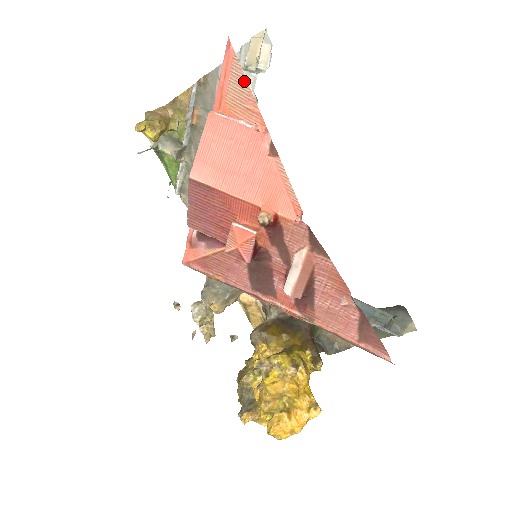
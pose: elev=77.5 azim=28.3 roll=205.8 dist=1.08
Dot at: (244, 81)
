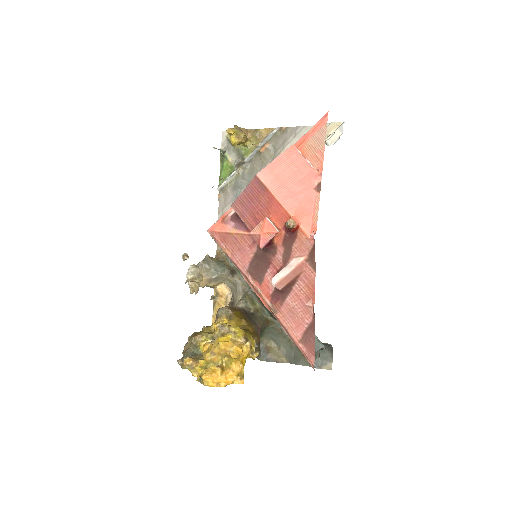
Dot at: (324, 140)
